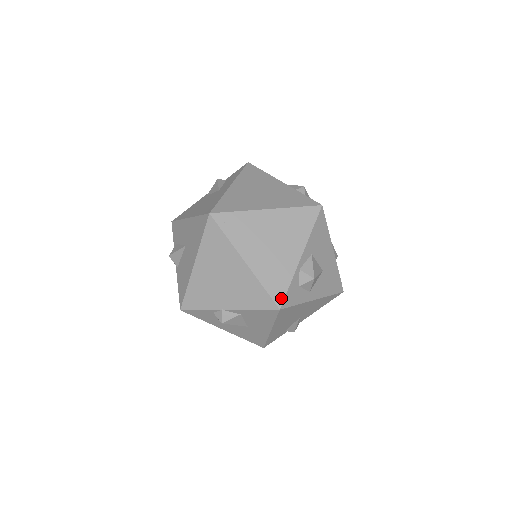
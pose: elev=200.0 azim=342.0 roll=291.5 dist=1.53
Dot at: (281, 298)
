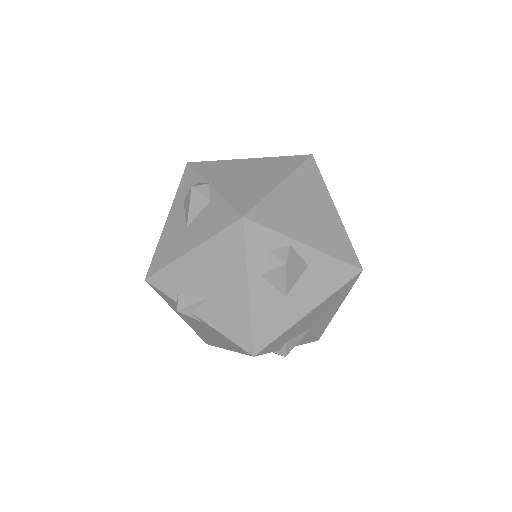
Dot at: (256, 219)
